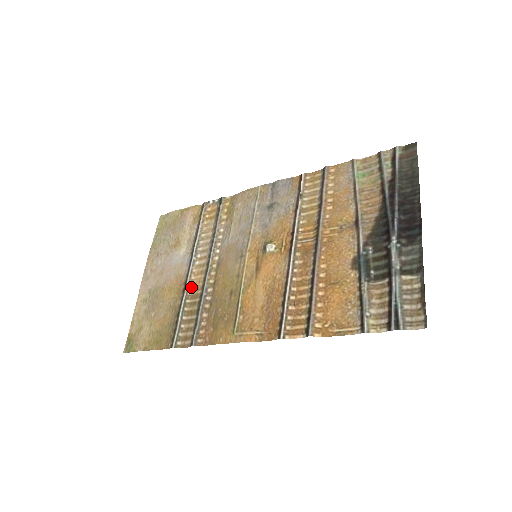
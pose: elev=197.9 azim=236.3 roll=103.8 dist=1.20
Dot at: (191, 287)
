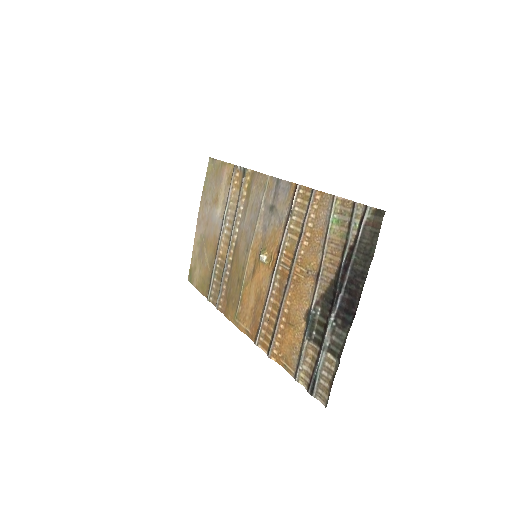
Dot at: (220, 254)
